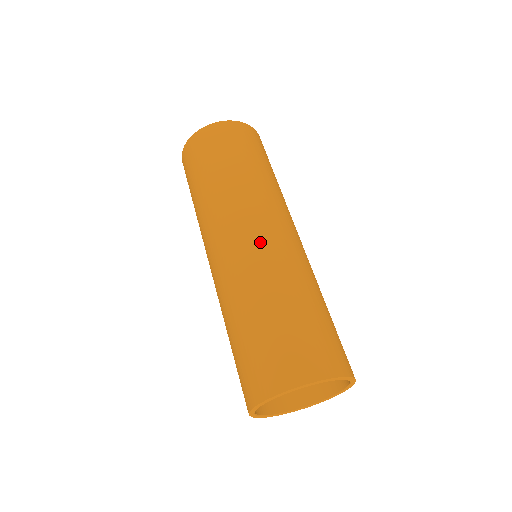
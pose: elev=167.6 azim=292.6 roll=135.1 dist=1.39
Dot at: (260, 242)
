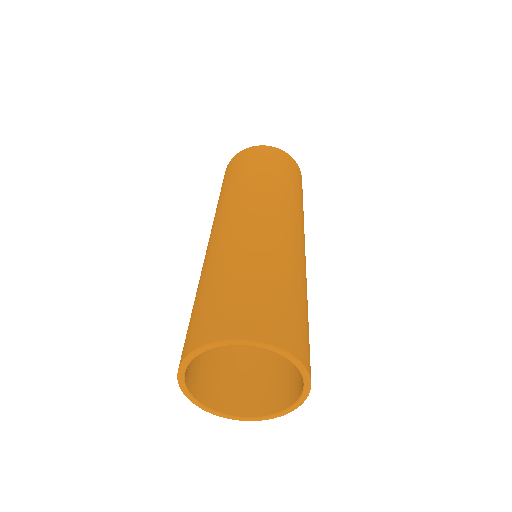
Dot at: (239, 225)
